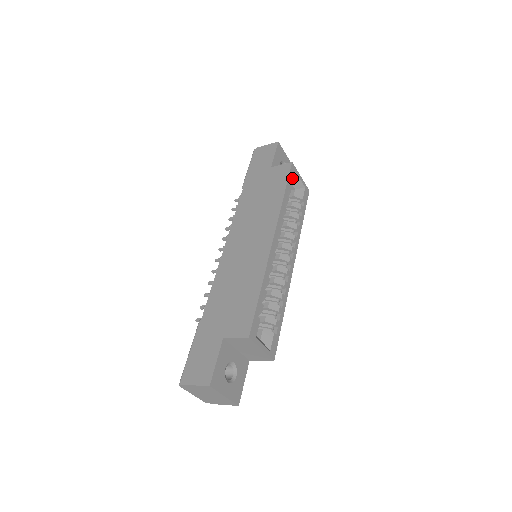
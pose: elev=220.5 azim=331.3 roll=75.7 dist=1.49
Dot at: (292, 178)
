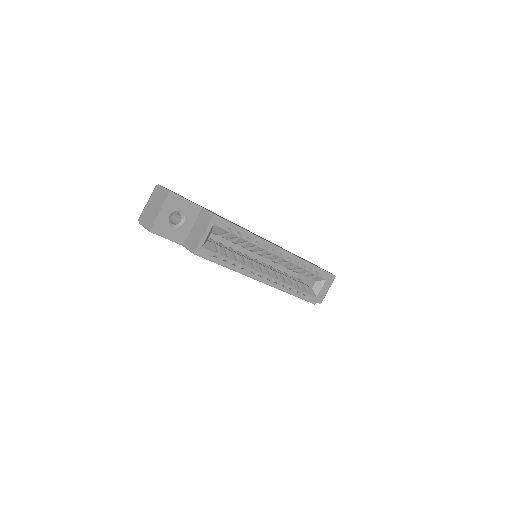
Dot at: (321, 275)
